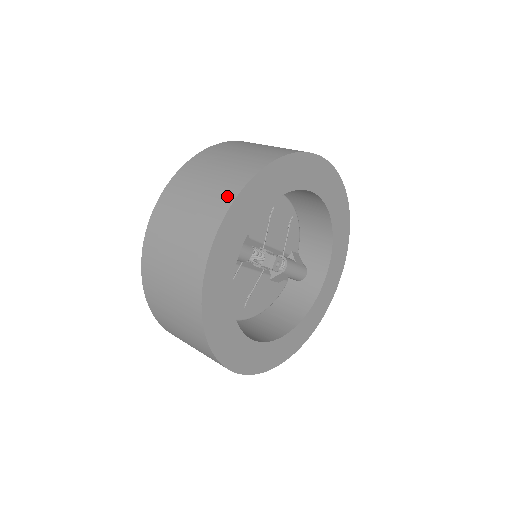
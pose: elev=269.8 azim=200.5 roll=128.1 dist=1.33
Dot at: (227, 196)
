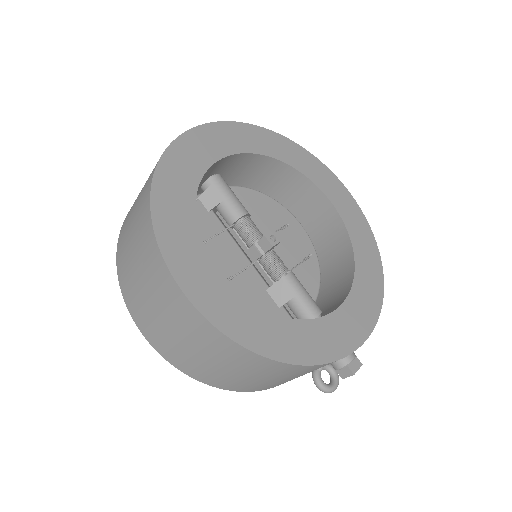
Dot at: occluded
